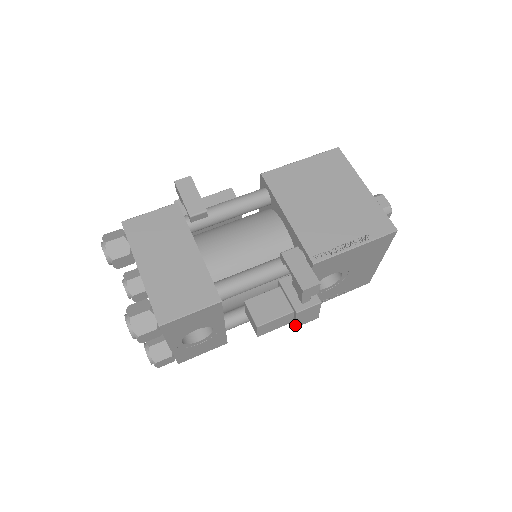
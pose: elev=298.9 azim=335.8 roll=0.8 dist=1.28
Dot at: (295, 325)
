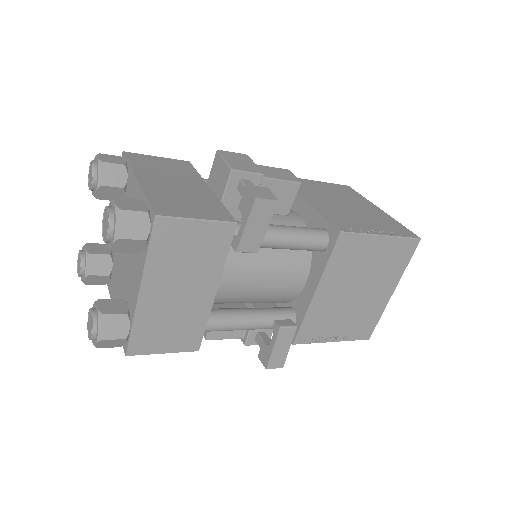
Dot at: occluded
